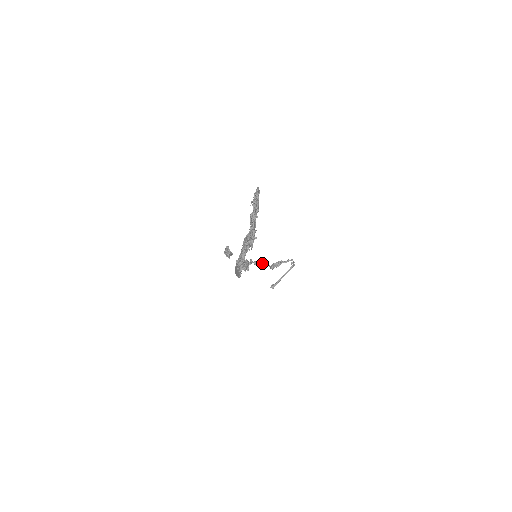
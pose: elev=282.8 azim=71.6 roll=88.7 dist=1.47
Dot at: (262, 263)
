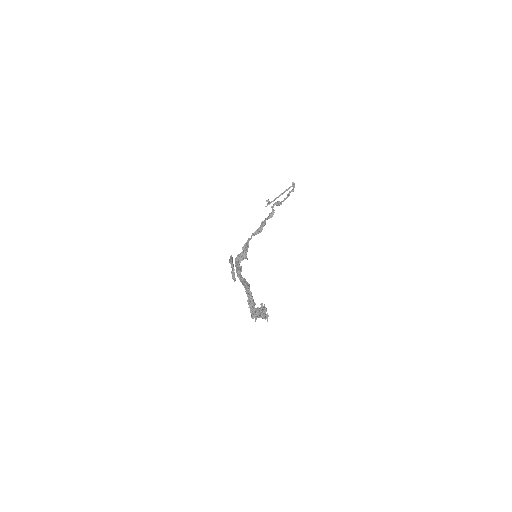
Dot at: (261, 230)
